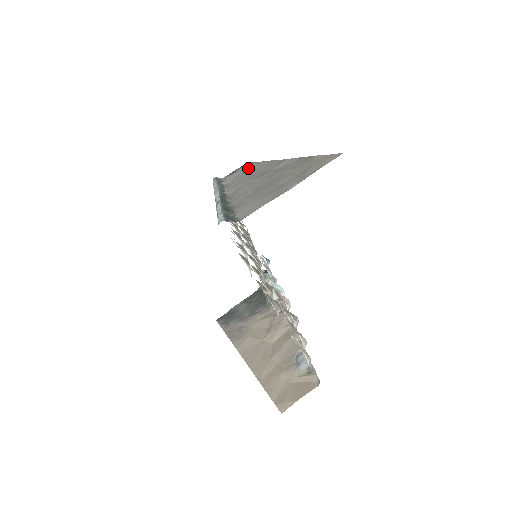
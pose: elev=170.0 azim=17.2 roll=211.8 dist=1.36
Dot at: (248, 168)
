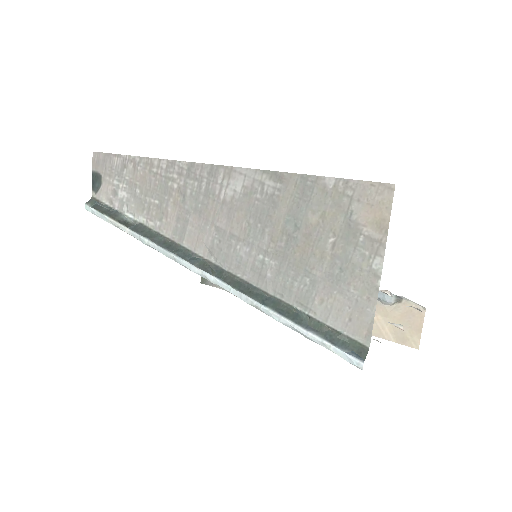
Dot at: (132, 175)
